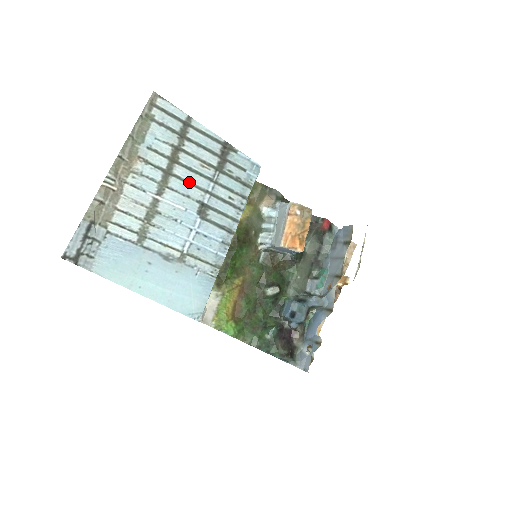
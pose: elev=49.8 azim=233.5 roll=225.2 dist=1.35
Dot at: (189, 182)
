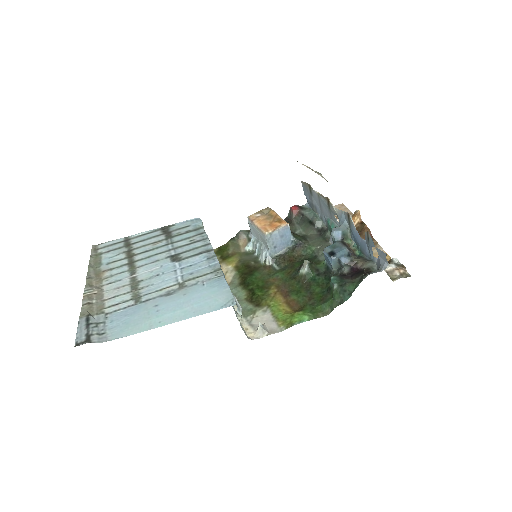
Dot at: (151, 256)
